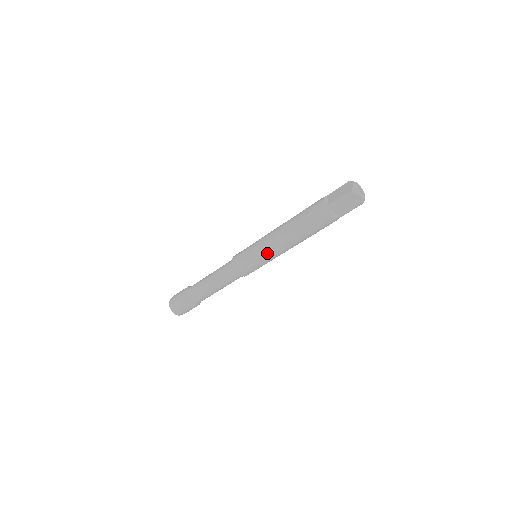
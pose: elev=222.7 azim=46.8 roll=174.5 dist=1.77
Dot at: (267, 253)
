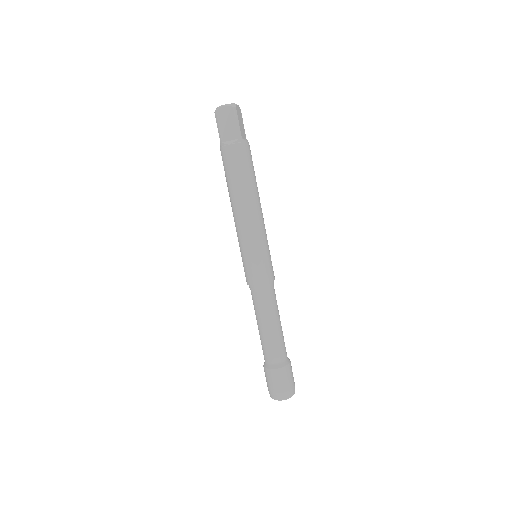
Dot at: (244, 237)
